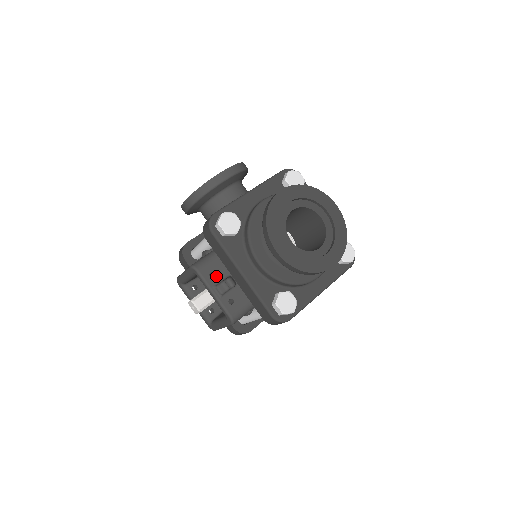
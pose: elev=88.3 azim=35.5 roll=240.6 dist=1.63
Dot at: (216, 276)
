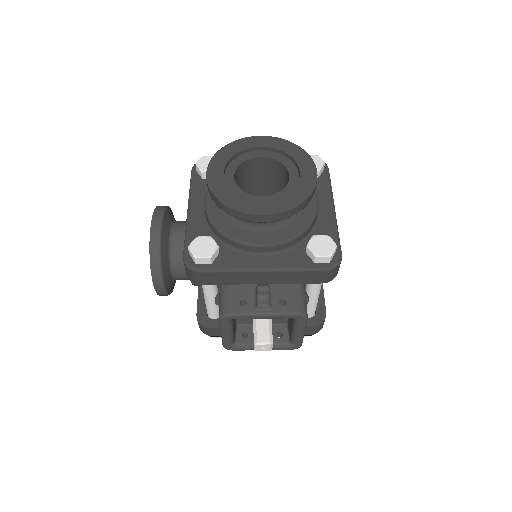
Dot at: (247, 300)
